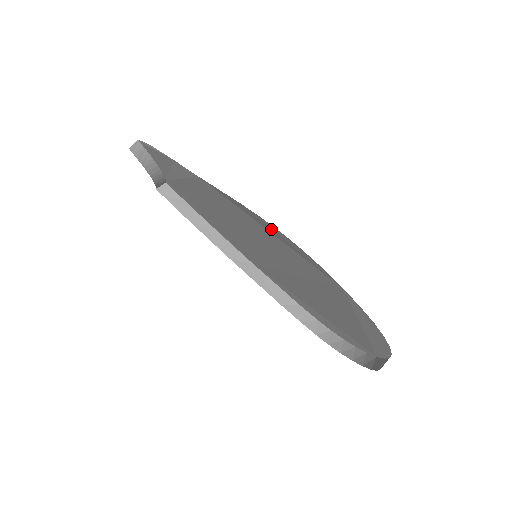
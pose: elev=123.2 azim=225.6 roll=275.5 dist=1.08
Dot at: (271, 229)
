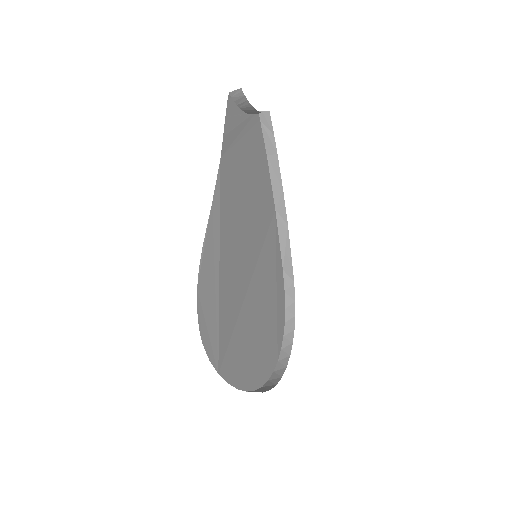
Dot at: occluded
